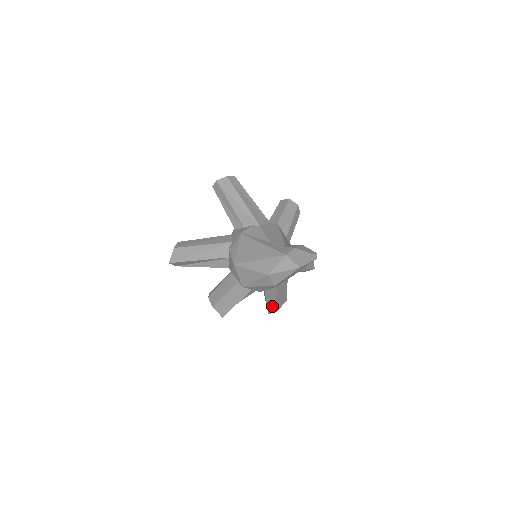
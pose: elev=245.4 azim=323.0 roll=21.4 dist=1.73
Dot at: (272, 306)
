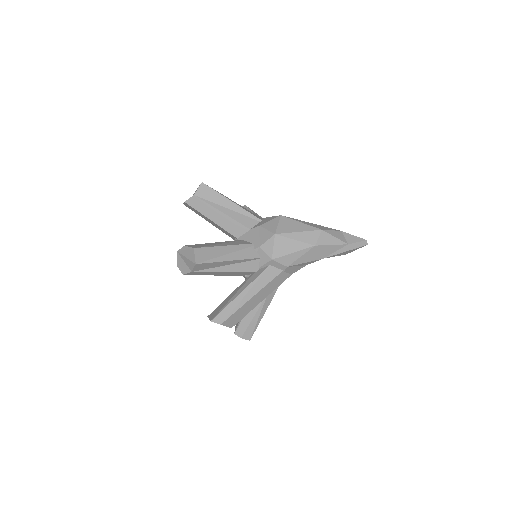
Dot at: (233, 308)
